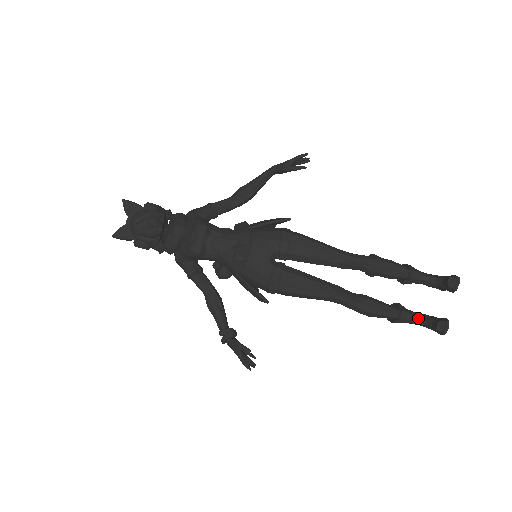
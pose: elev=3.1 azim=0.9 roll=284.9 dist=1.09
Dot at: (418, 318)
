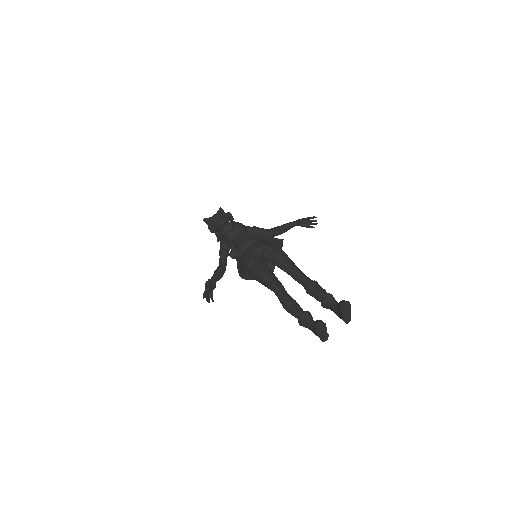
Dot at: (313, 322)
